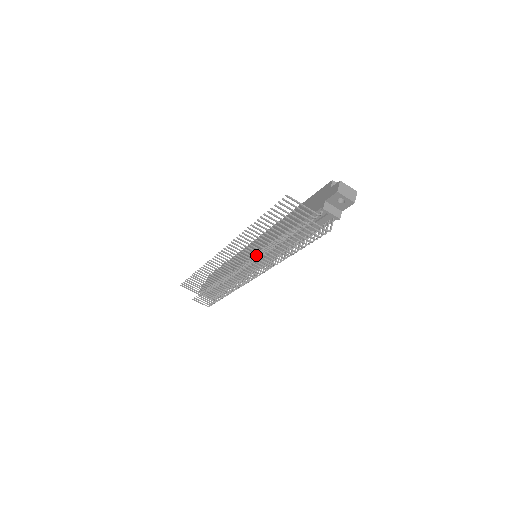
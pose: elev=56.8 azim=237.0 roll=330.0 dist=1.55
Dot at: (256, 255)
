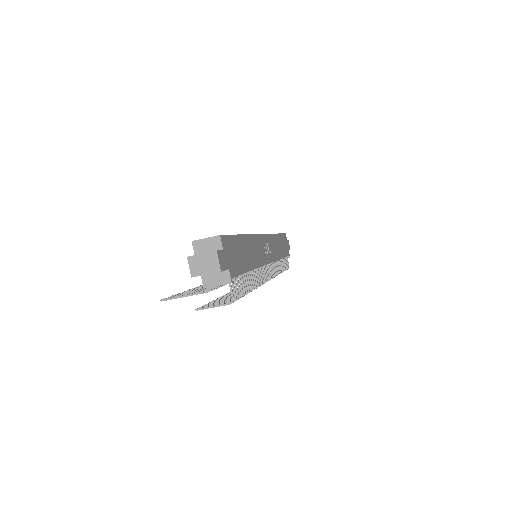
Dot at: occluded
